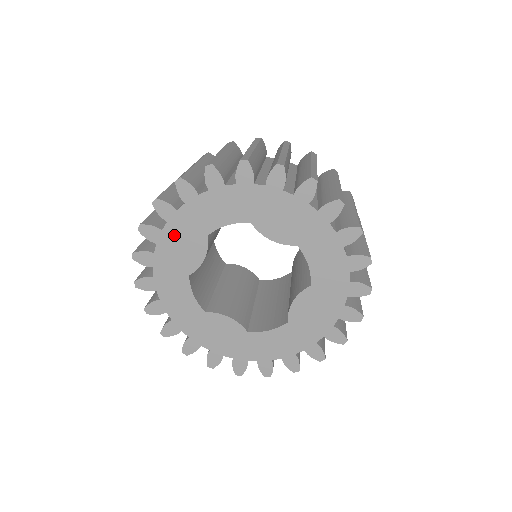
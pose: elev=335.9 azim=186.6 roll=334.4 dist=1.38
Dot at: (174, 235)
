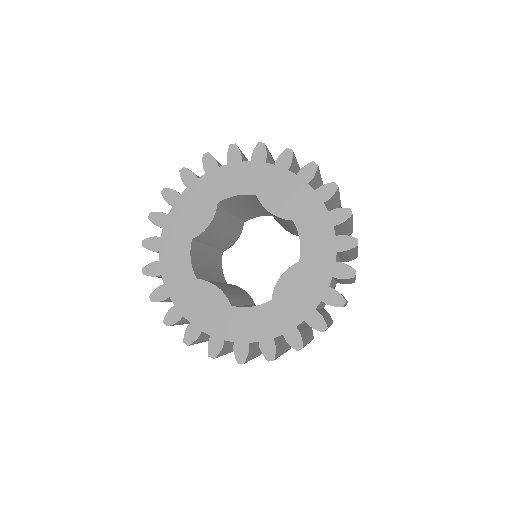
Dot at: (189, 200)
